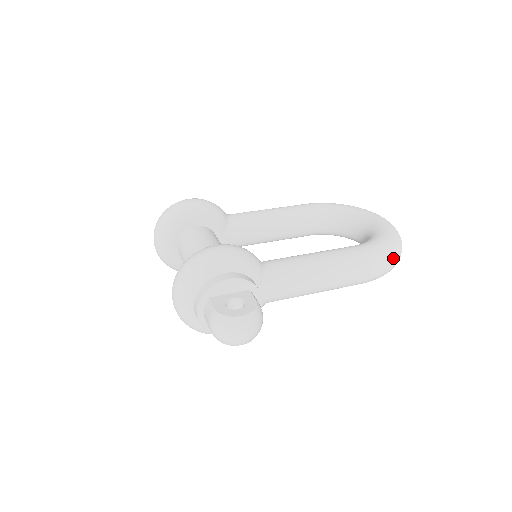
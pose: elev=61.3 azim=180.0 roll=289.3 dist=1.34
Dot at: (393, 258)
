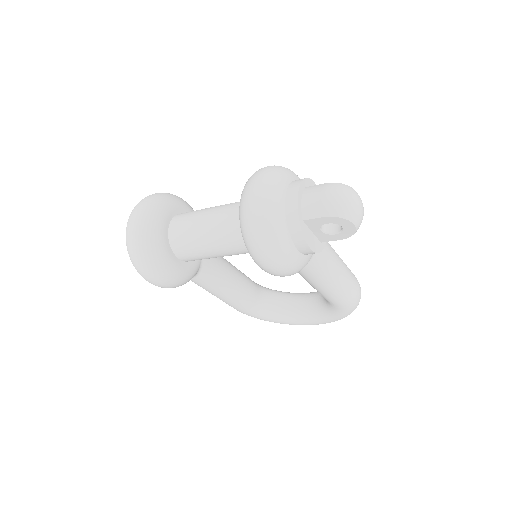
Dot at: occluded
